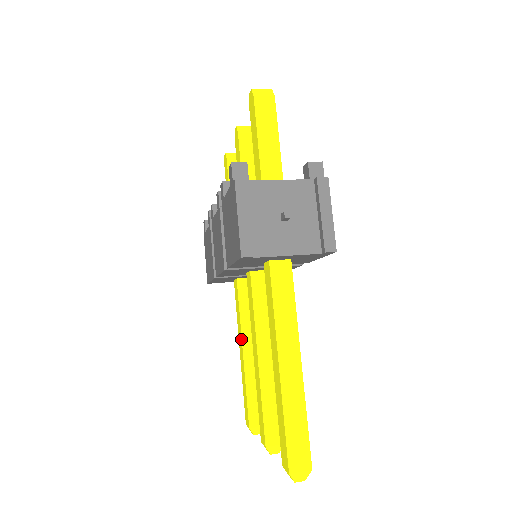
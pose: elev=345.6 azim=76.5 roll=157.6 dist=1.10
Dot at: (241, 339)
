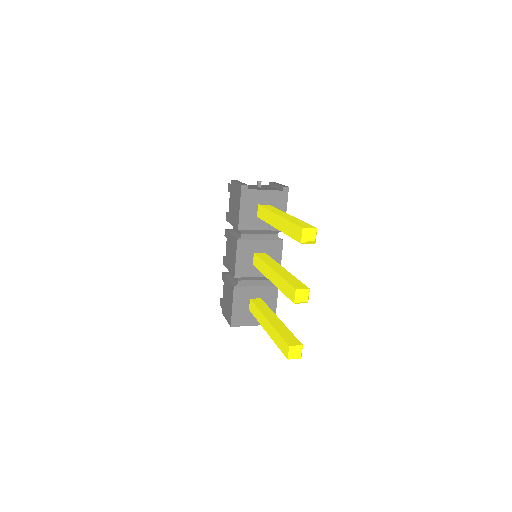
Dot at: (264, 317)
